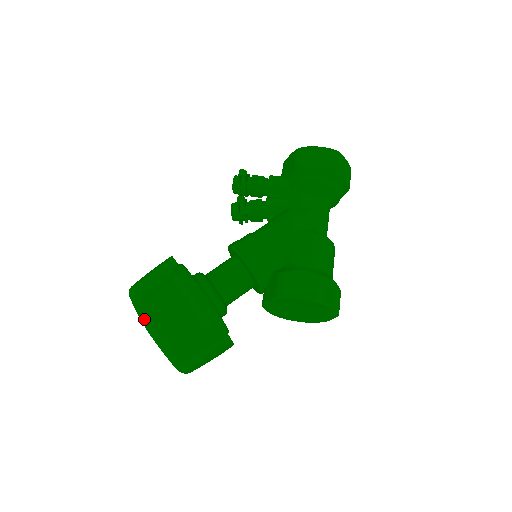
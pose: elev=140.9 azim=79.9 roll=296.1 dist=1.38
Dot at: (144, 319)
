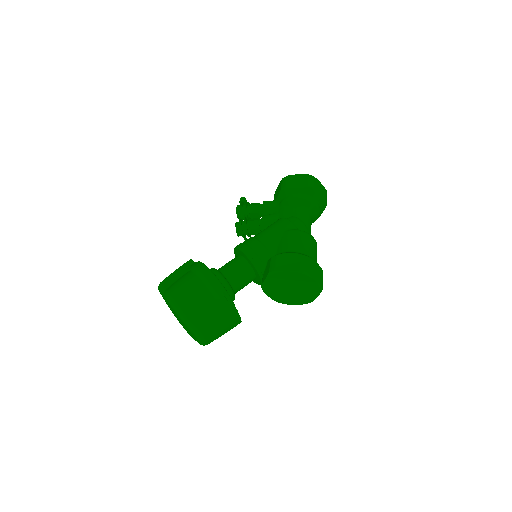
Dot at: (169, 298)
